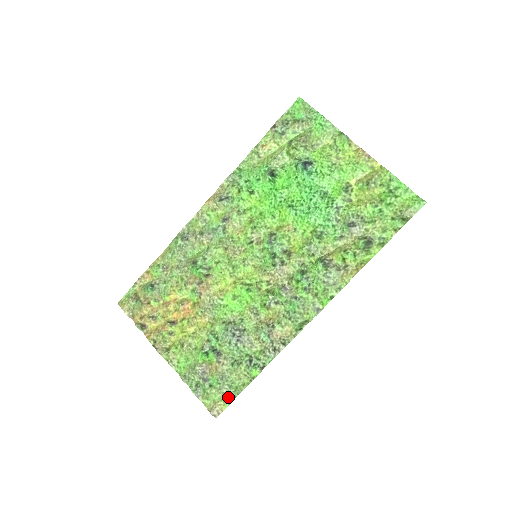
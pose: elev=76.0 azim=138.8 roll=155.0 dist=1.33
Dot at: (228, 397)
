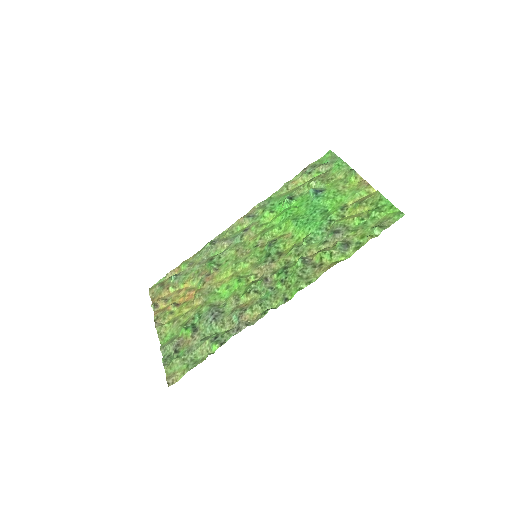
Dot at: (186, 368)
